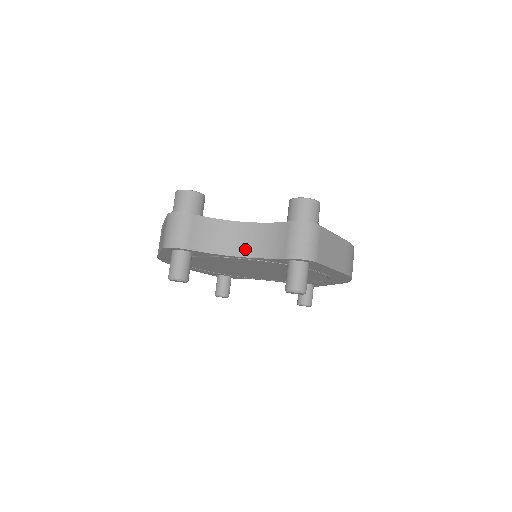
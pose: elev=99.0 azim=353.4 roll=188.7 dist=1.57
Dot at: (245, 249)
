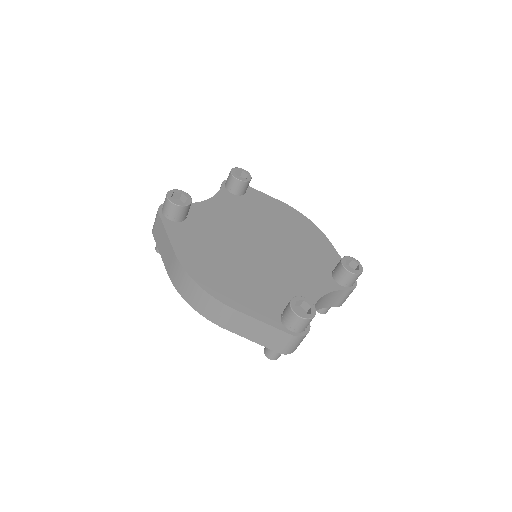
Dot at: occluded
